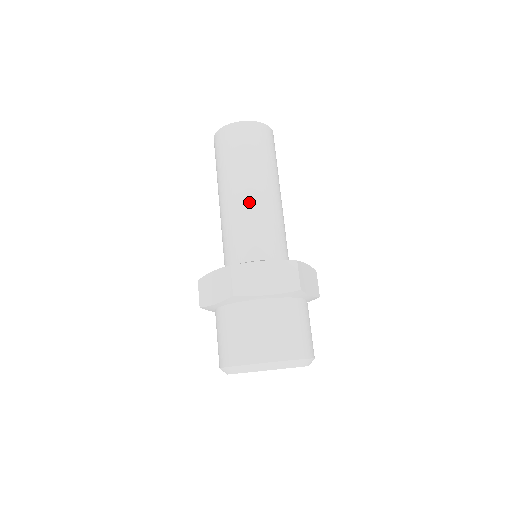
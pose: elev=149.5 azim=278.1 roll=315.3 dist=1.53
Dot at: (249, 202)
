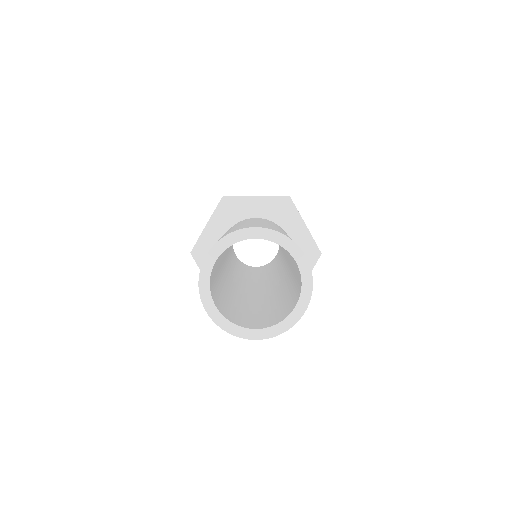
Dot at: occluded
